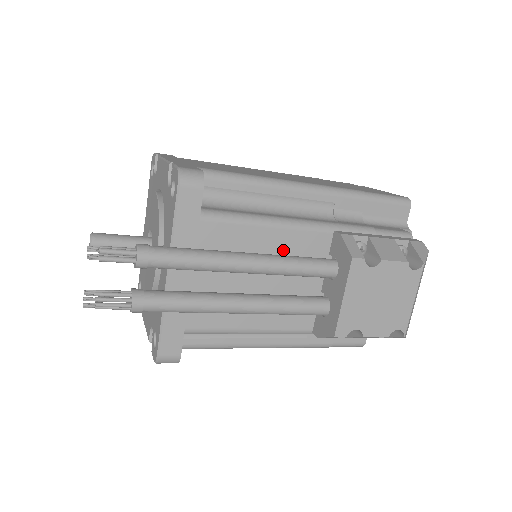
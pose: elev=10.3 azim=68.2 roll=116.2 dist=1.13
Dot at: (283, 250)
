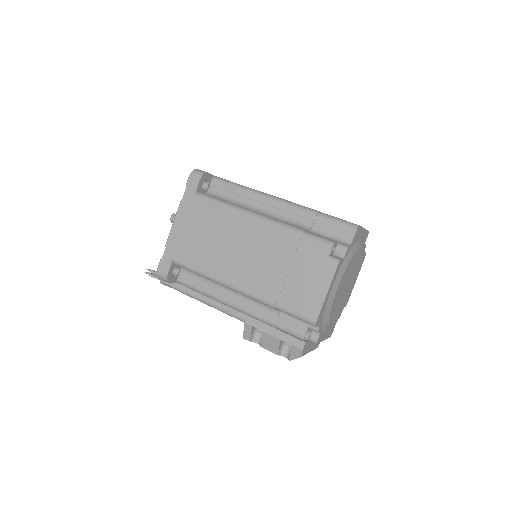
Dot at: occluded
